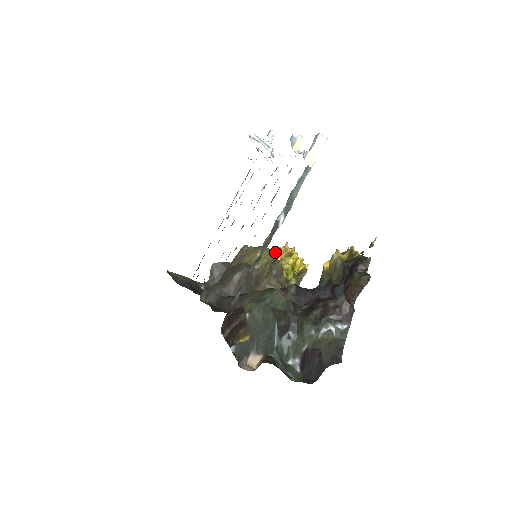
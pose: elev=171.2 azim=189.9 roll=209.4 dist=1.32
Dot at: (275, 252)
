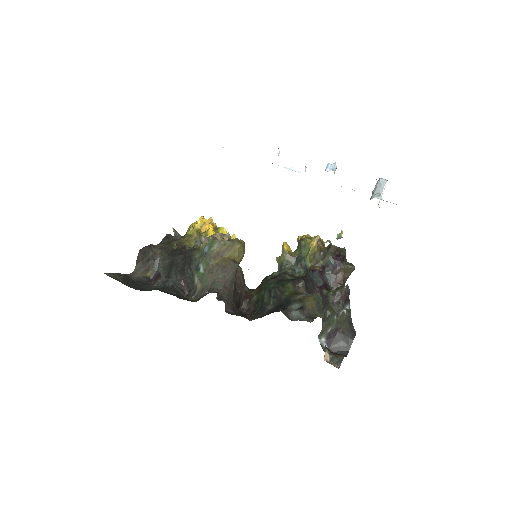
Dot at: (243, 241)
